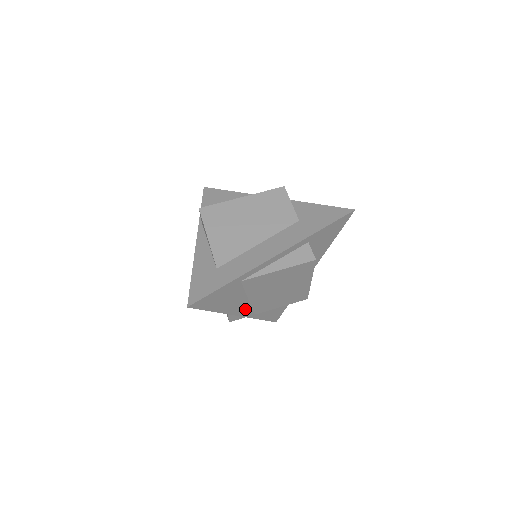
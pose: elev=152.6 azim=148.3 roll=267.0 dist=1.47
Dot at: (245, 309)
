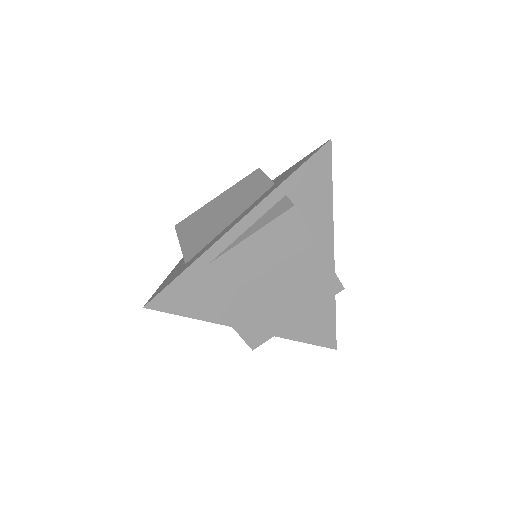
Dot at: (256, 319)
